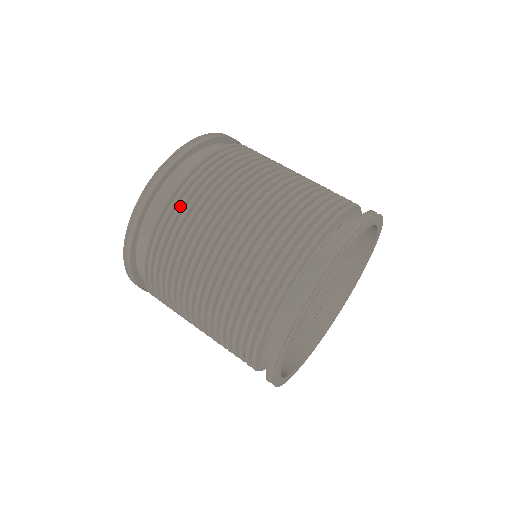
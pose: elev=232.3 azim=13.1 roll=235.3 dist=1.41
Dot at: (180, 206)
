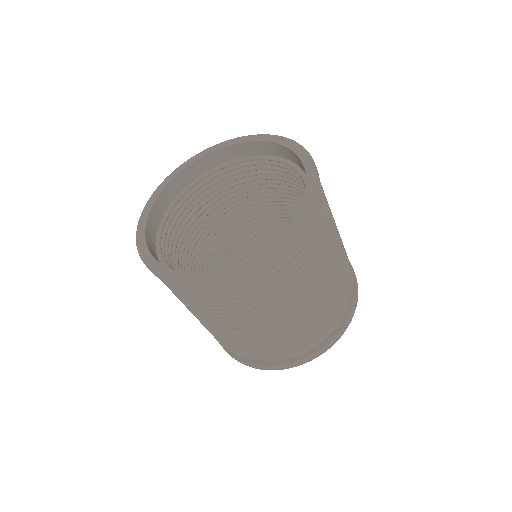
Dot at: (286, 279)
